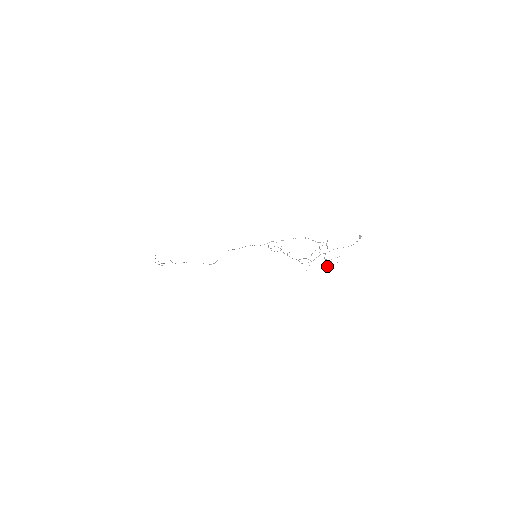
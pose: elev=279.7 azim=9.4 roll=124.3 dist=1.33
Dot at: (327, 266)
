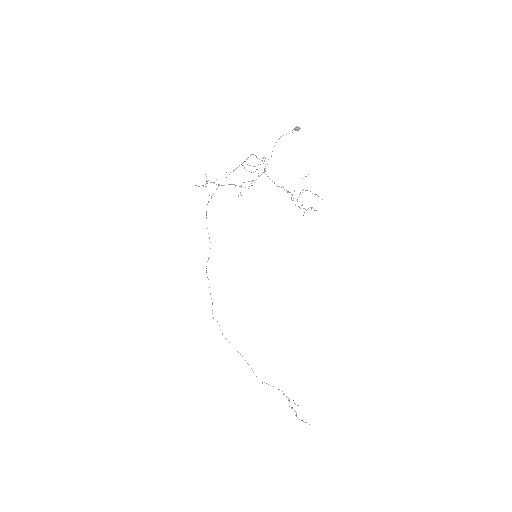
Dot at: occluded
